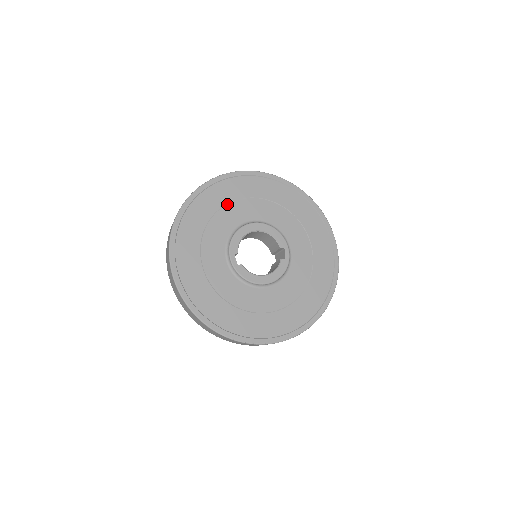
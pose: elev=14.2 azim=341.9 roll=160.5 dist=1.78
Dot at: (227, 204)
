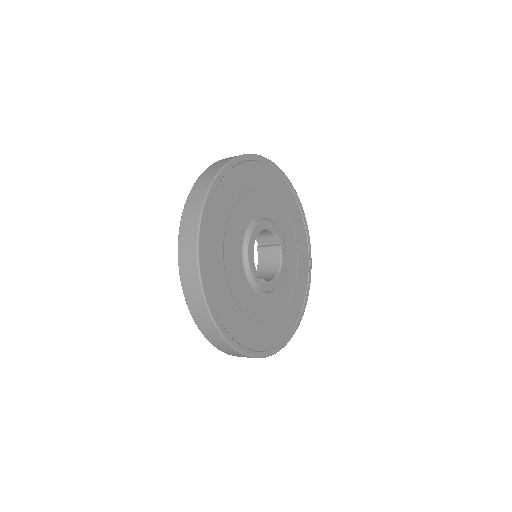
Dot at: (225, 229)
